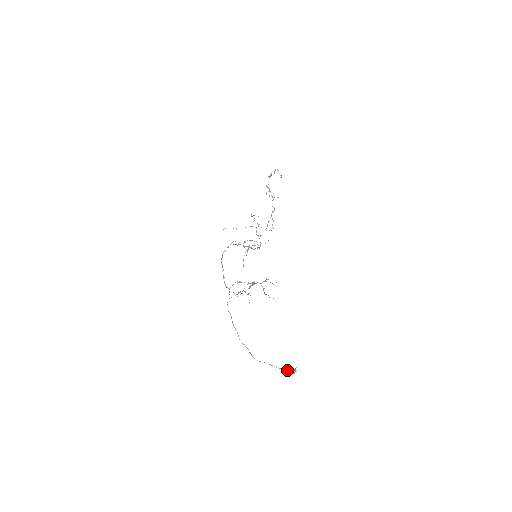
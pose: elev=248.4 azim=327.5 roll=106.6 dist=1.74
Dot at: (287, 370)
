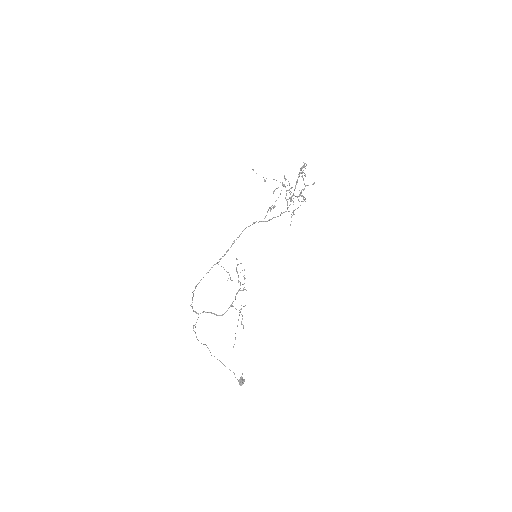
Dot at: occluded
